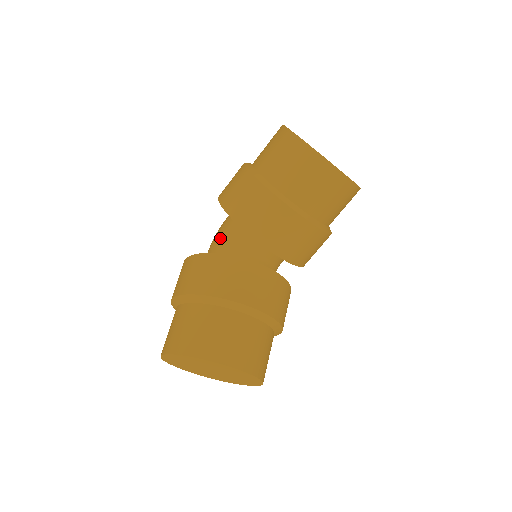
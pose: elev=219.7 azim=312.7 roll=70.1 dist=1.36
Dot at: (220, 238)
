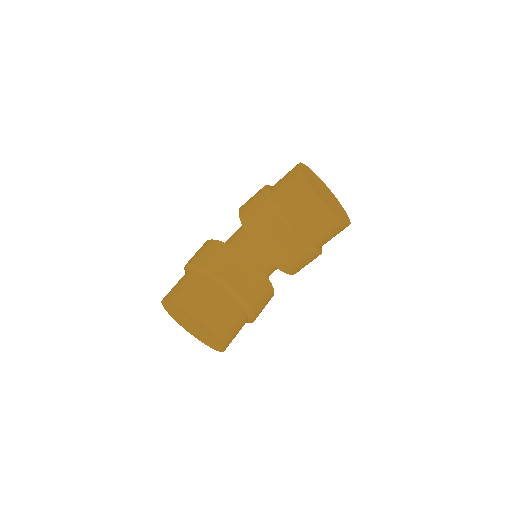
Dot at: (234, 235)
